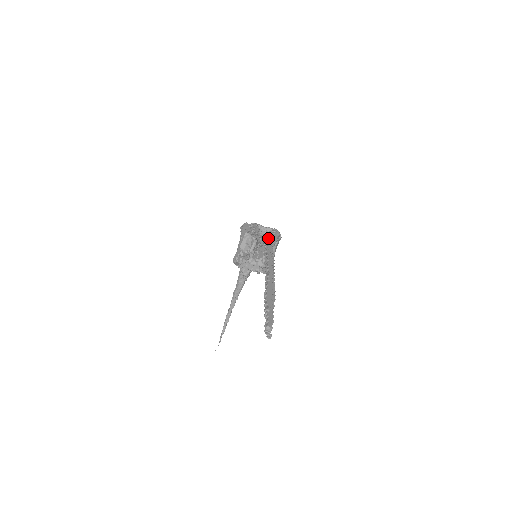
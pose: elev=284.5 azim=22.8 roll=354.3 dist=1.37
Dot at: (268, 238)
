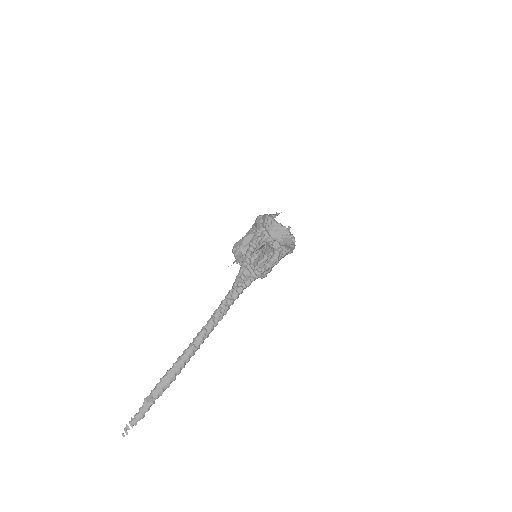
Dot at: (270, 253)
